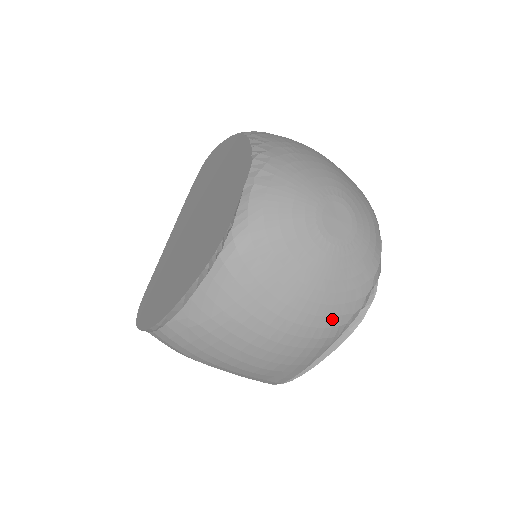
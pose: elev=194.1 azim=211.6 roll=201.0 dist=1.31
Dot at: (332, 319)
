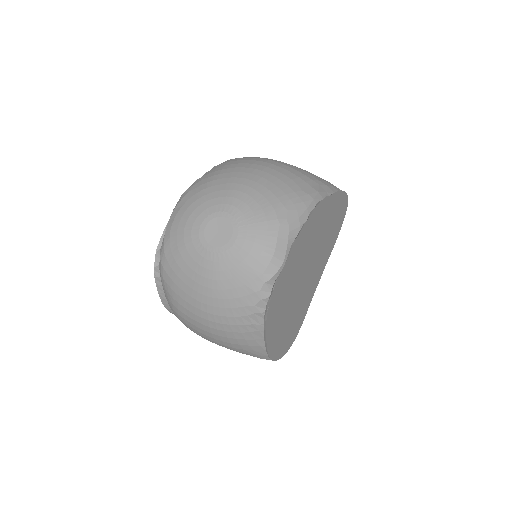
Dot at: (236, 310)
